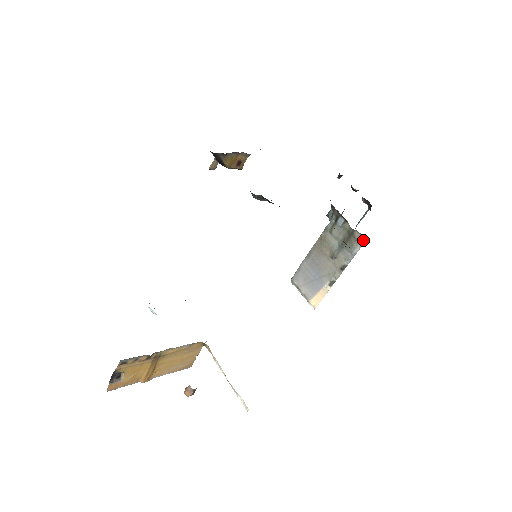
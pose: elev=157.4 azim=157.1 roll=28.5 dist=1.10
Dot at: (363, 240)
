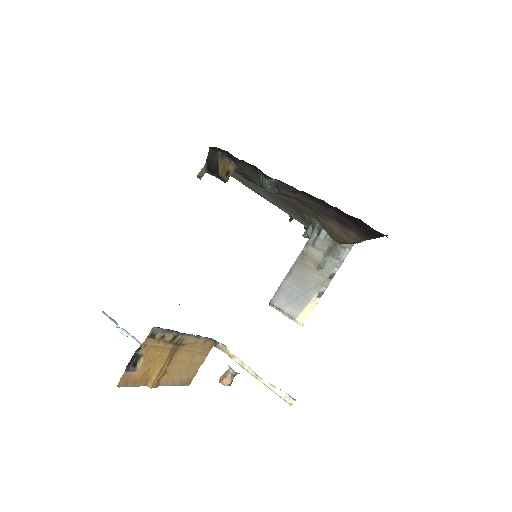
Dot at: (350, 246)
